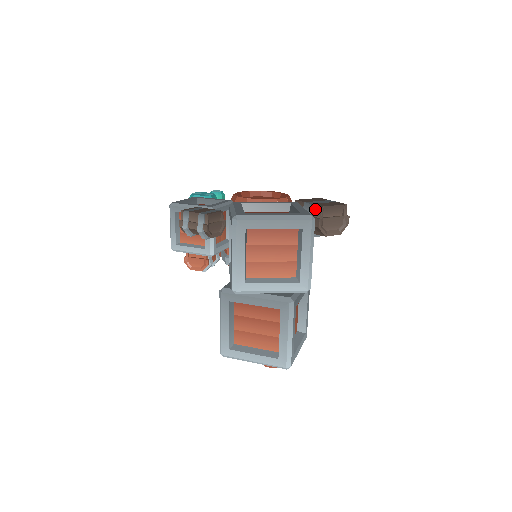
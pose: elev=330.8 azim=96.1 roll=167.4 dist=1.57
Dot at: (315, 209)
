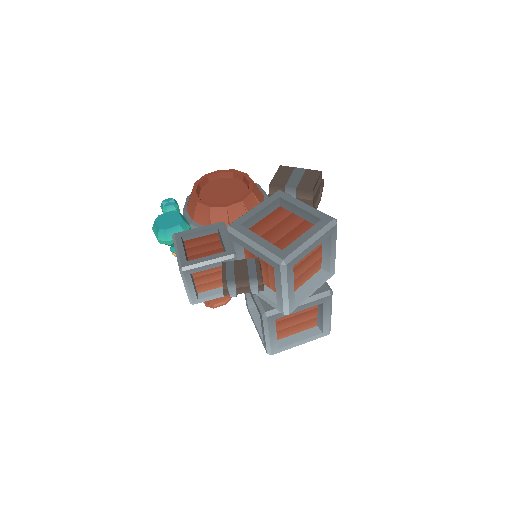
Dot at: (303, 193)
